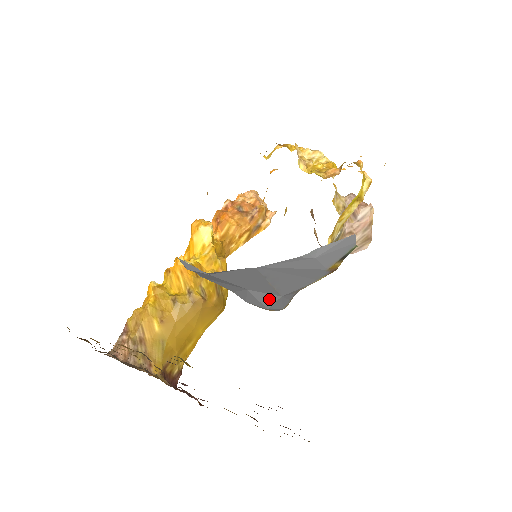
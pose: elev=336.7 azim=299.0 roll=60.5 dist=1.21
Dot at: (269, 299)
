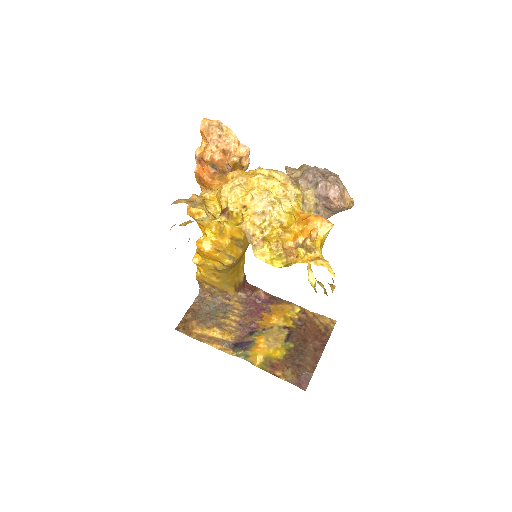
Dot at: occluded
